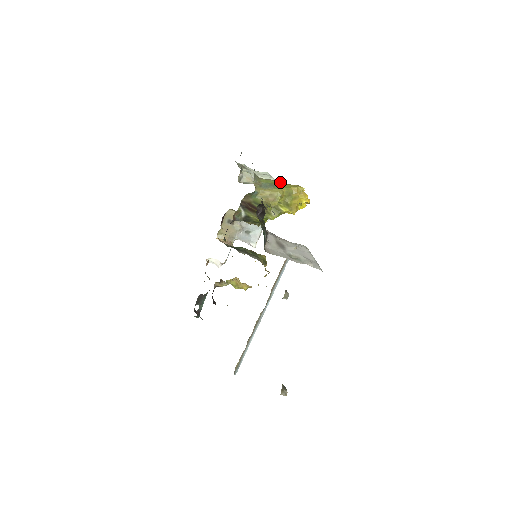
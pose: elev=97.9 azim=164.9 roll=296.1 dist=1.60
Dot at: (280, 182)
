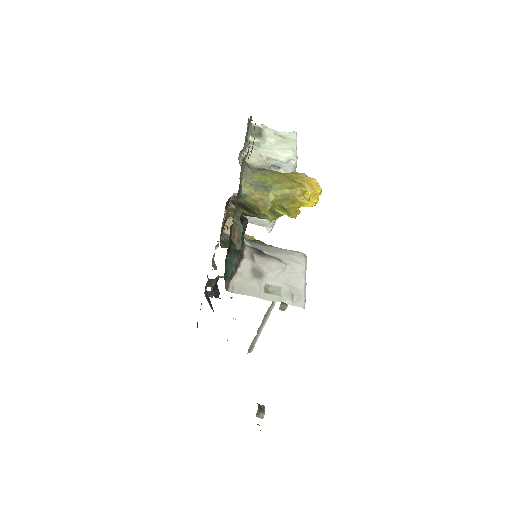
Dot at: (277, 178)
